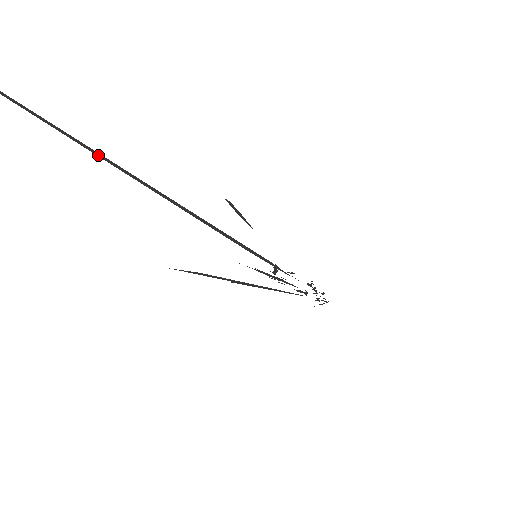
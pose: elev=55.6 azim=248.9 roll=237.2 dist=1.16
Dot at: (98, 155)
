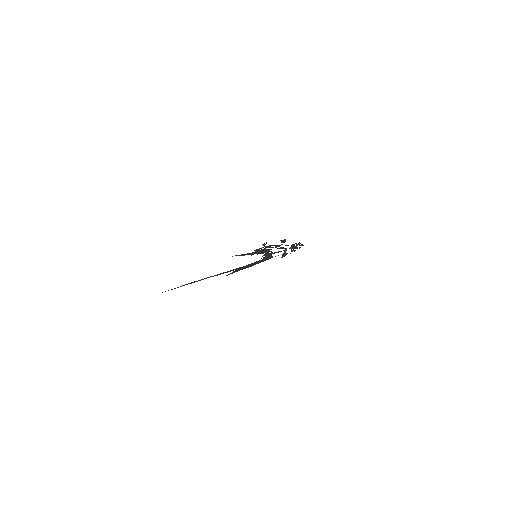
Dot at: occluded
